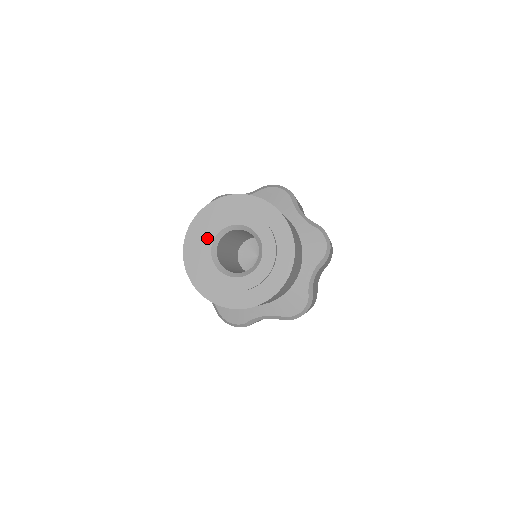
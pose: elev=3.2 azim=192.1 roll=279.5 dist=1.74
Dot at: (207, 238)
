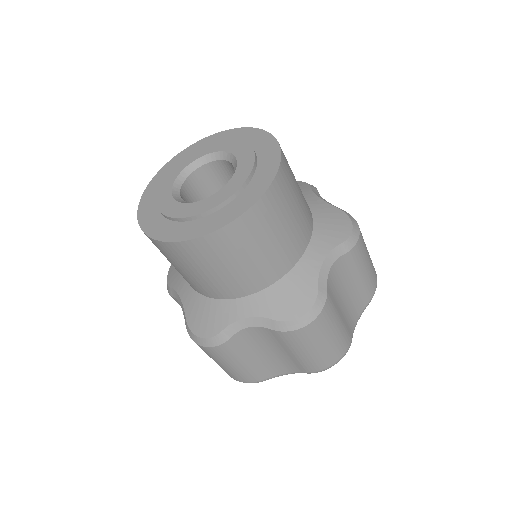
Dot at: (164, 202)
